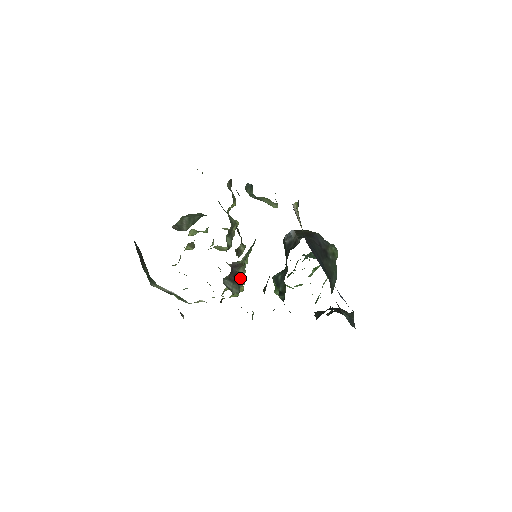
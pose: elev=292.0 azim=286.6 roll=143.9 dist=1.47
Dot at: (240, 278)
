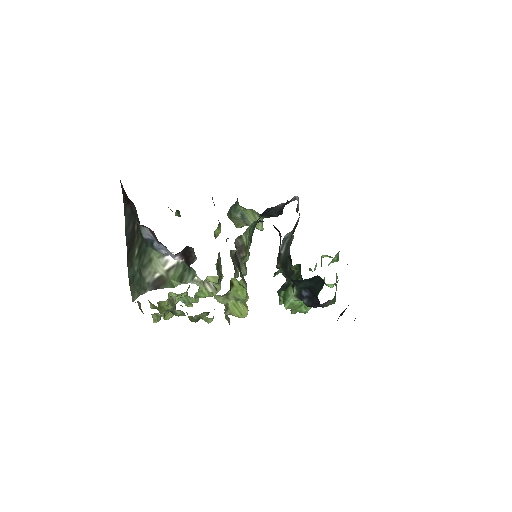
Dot at: occluded
